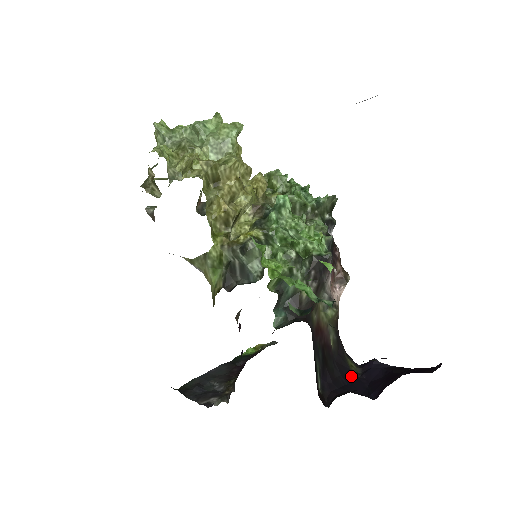
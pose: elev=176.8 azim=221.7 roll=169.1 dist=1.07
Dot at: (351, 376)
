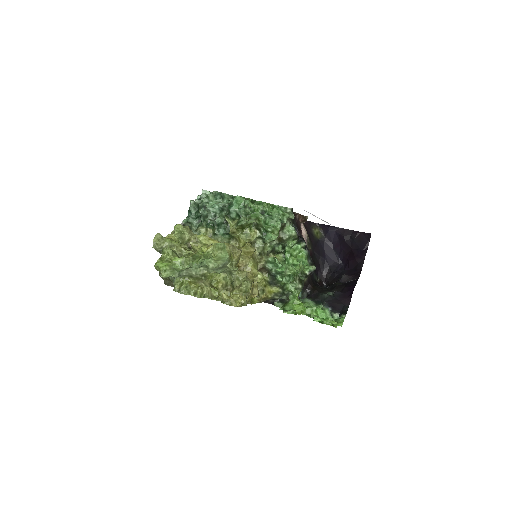
Dot at: (322, 246)
